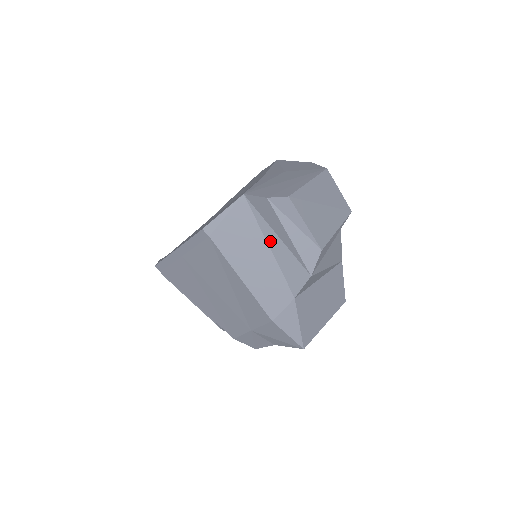
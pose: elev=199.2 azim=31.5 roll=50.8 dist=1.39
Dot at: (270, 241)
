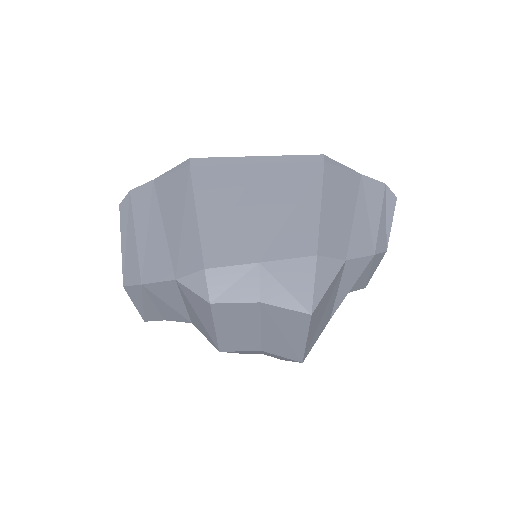
Dot at: (358, 210)
